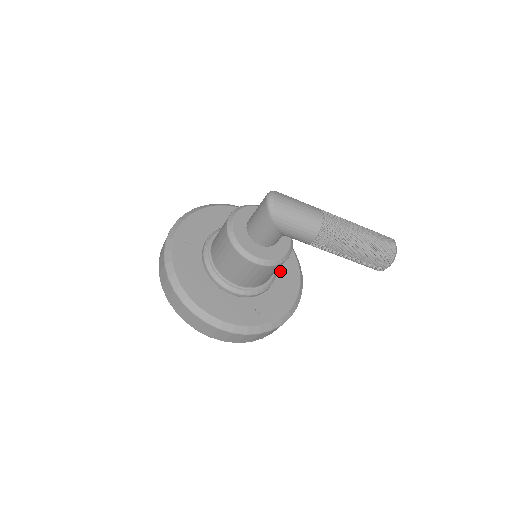
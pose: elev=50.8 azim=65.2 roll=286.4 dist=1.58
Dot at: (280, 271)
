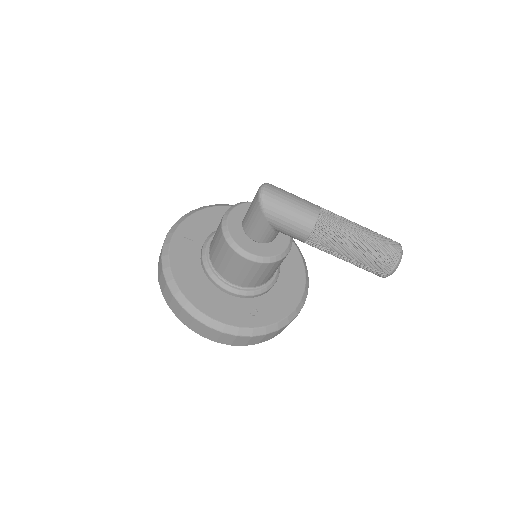
Dot at: (283, 275)
